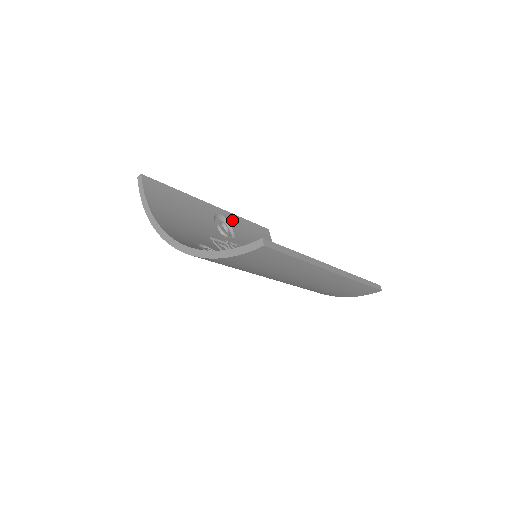
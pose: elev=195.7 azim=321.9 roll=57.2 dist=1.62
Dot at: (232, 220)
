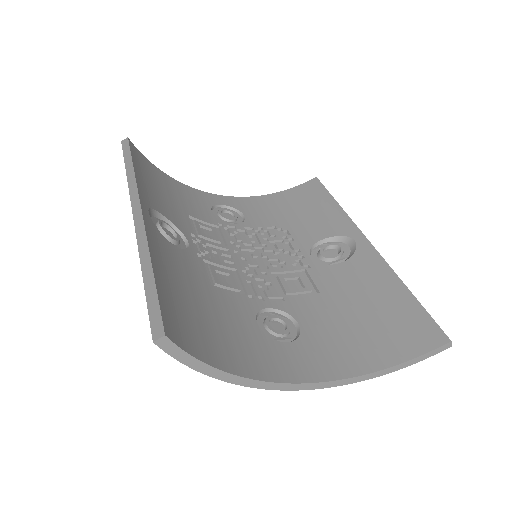
Dot at: (146, 197)
